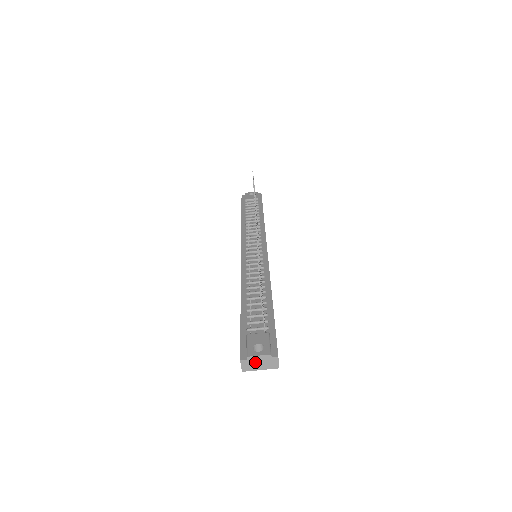
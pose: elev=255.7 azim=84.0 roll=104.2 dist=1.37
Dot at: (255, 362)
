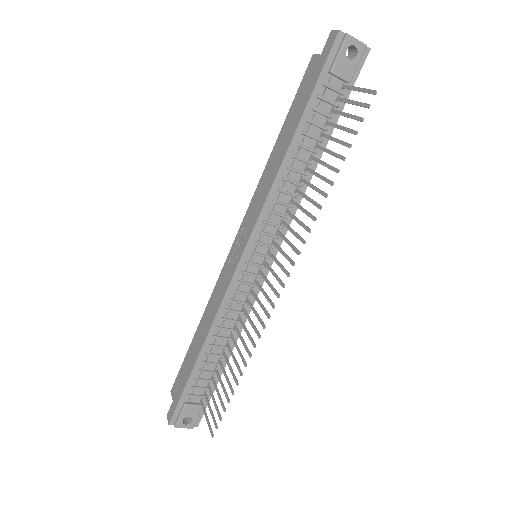
Dot at: occluded
